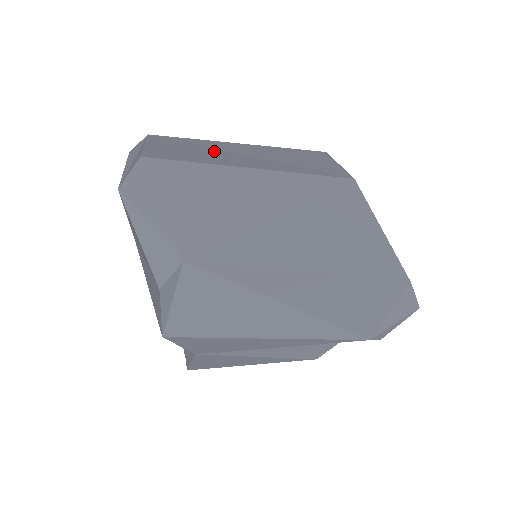
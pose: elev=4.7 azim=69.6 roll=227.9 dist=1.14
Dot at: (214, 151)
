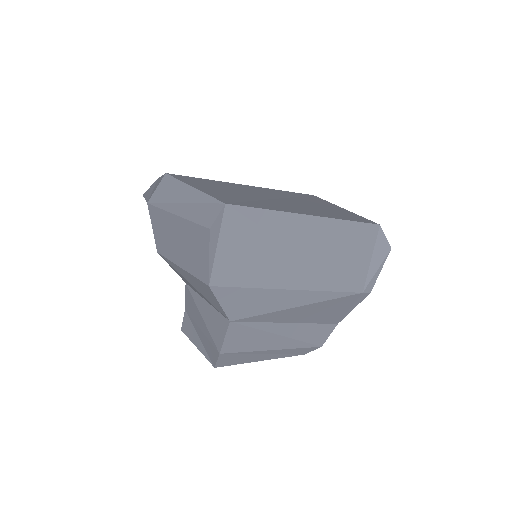
Dot at: occluded
